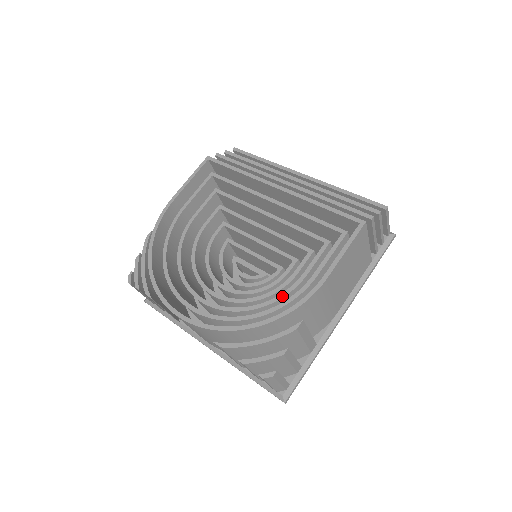
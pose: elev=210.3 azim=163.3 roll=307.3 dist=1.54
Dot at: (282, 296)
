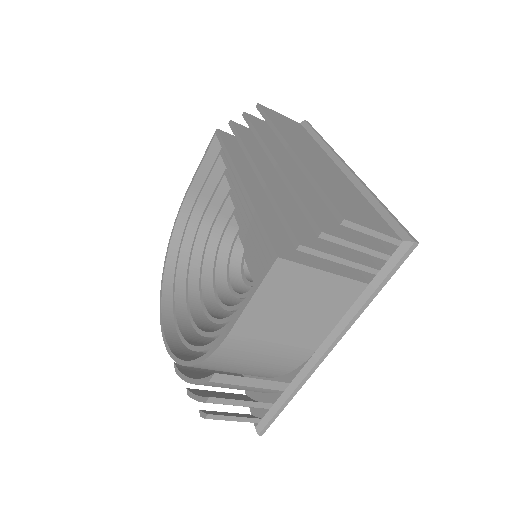
Dot at: (222, 330)
